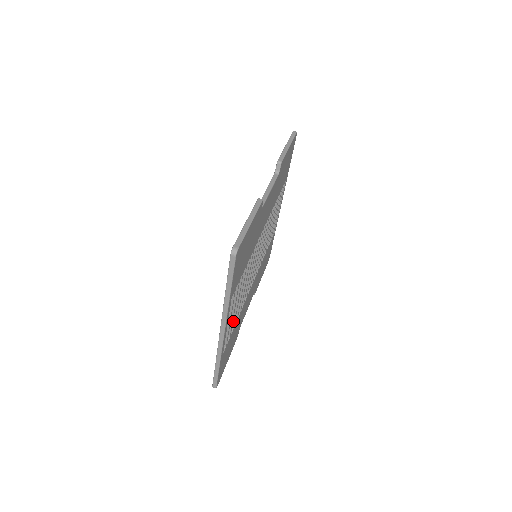
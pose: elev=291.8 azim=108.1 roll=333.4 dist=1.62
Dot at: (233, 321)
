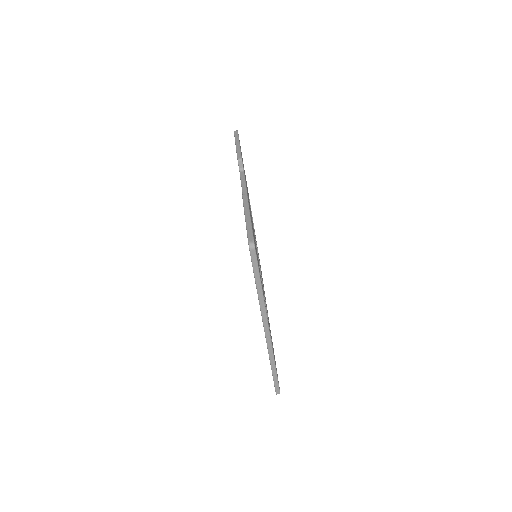
Dot at: occluded
